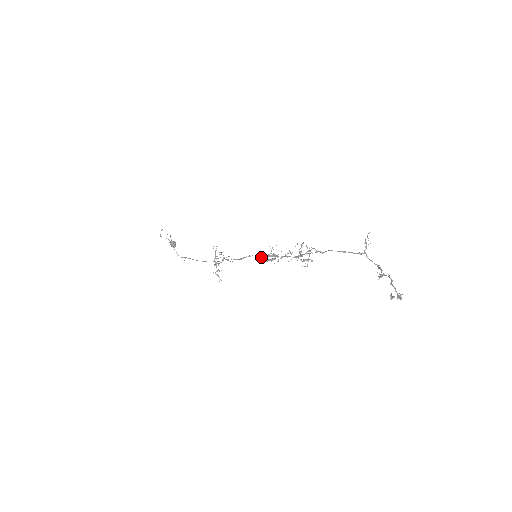
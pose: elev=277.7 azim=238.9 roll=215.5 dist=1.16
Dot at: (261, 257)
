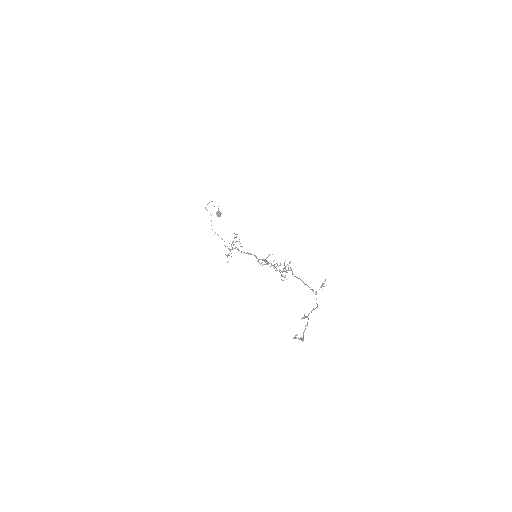
Dot at: (258, 259)
